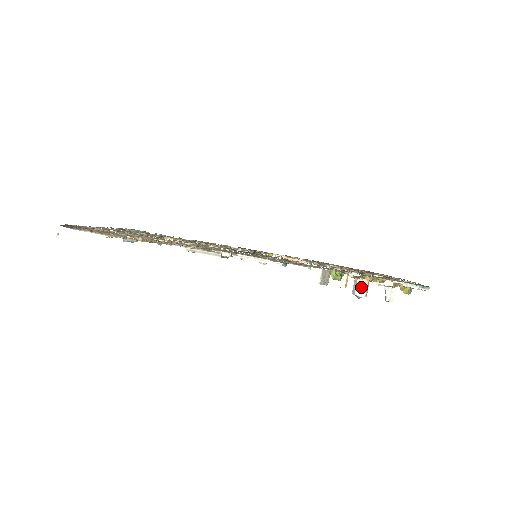
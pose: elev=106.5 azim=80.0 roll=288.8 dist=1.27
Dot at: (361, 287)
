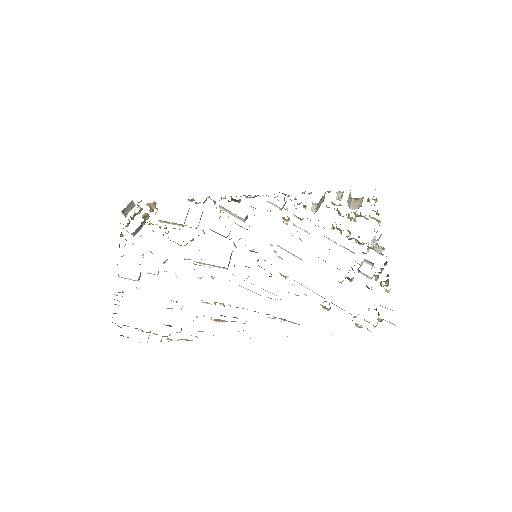
Dot at: (355, 205)
